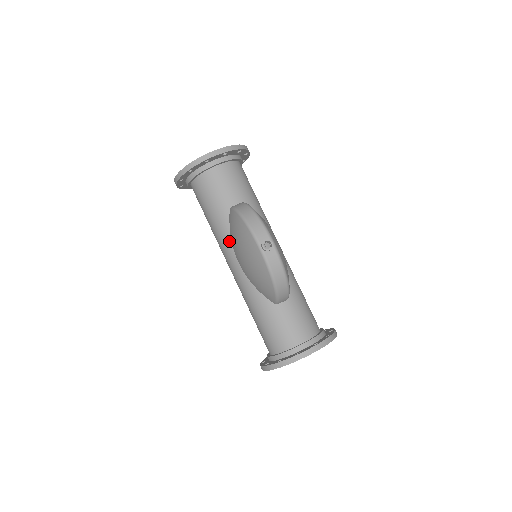
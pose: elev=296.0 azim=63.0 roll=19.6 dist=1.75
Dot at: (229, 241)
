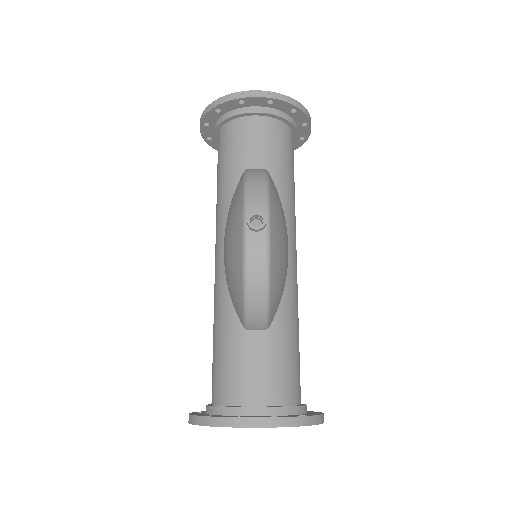
Dot at: (225, 217)
